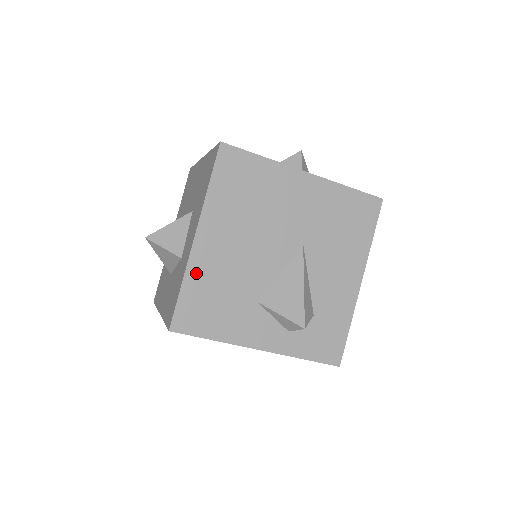
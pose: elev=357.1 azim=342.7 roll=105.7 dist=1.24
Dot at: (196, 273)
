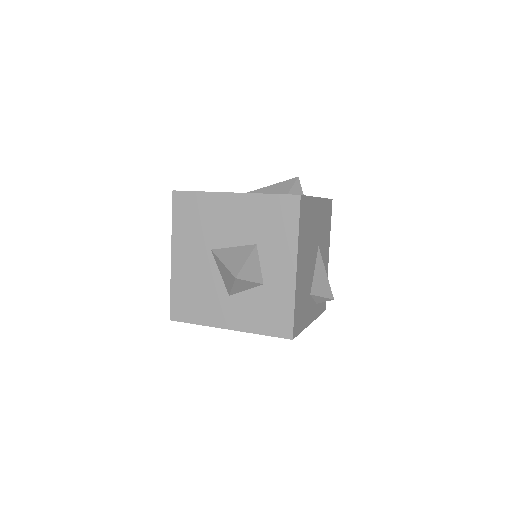
Dot at: (297, 294)
